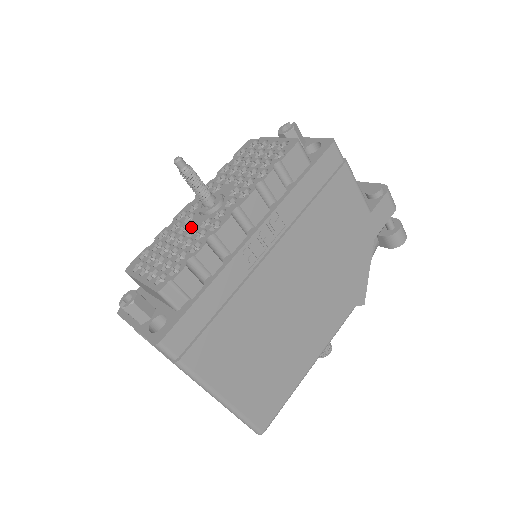
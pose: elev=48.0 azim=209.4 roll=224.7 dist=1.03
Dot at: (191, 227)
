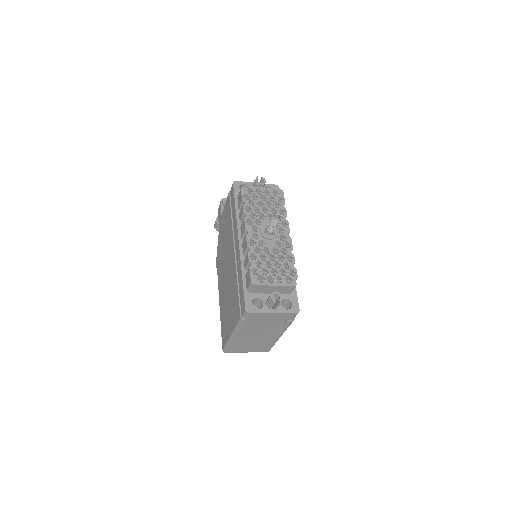
Dot at: (271, 248)
